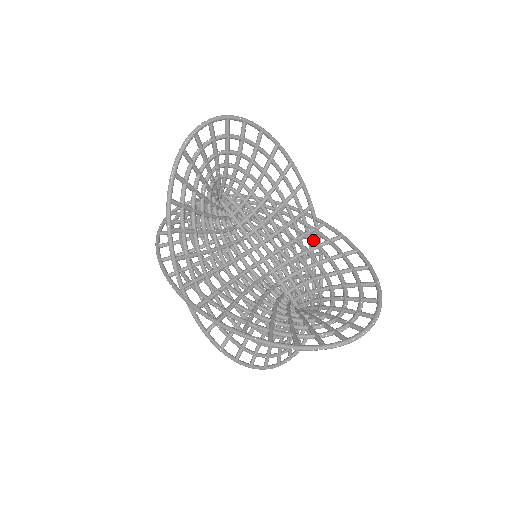
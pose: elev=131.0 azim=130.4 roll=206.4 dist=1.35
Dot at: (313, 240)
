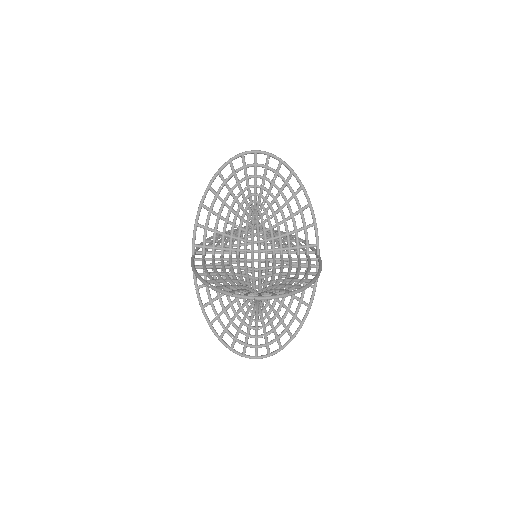
Dot at: (300, 262)
